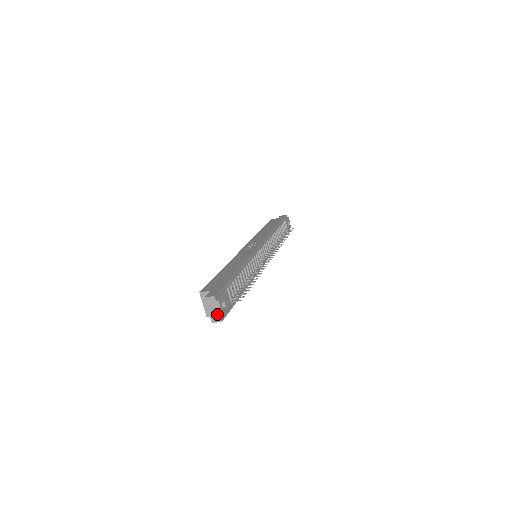
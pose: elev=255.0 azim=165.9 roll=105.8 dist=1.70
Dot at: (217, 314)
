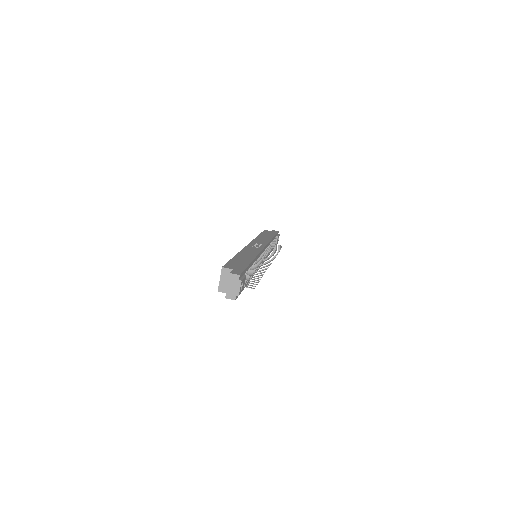
Dot at: (234, 292)
